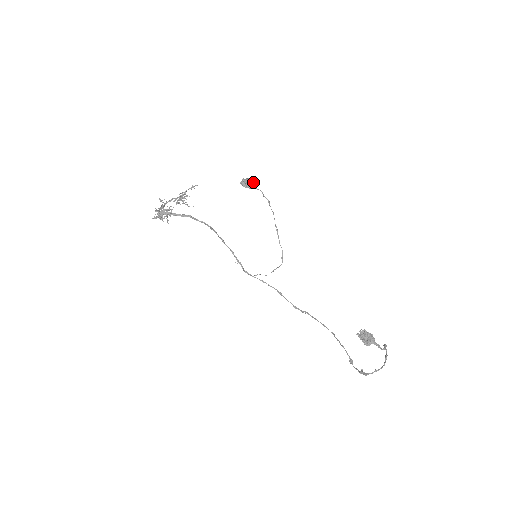
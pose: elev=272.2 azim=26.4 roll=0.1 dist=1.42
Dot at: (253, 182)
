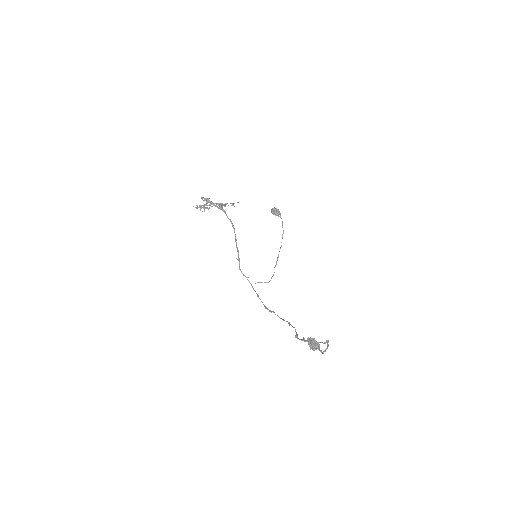
Dot at: occluded
